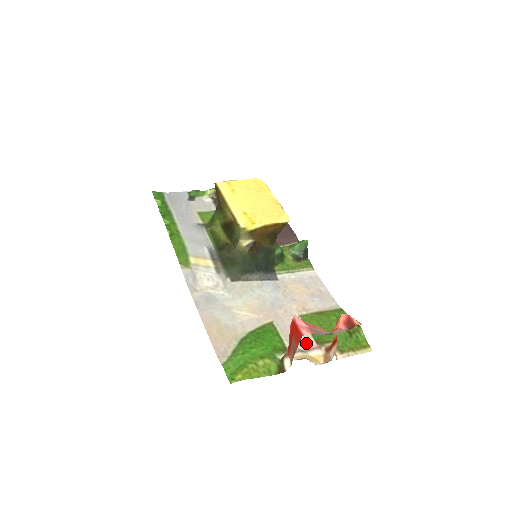
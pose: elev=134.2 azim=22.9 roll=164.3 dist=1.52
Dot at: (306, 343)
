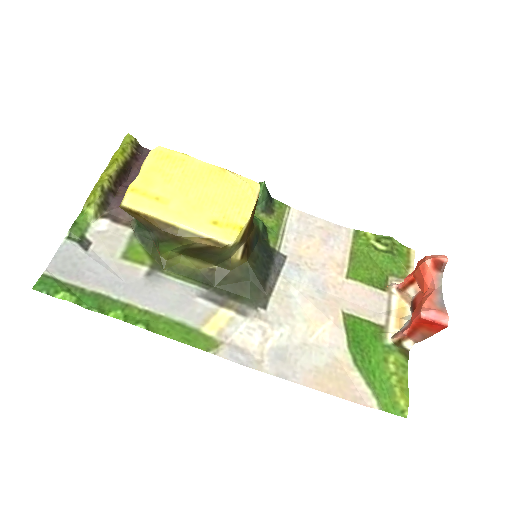
Dot at: (380, 301)
